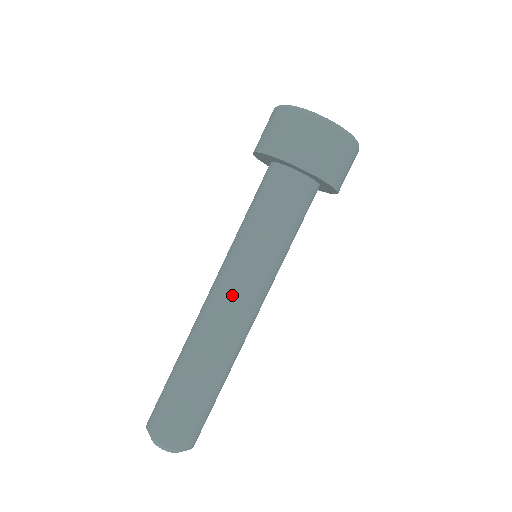
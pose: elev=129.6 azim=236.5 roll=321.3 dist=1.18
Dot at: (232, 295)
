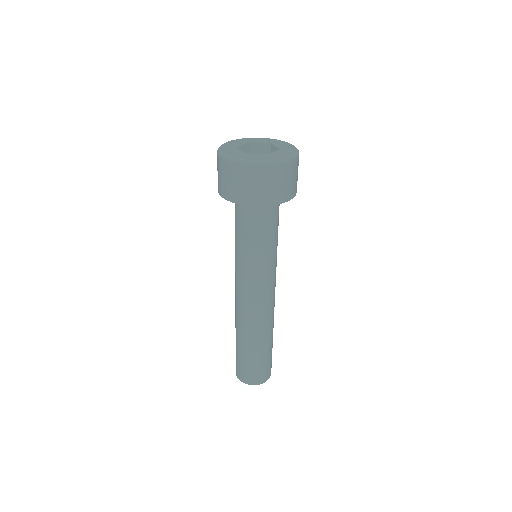
Dot at: (267, 293)
